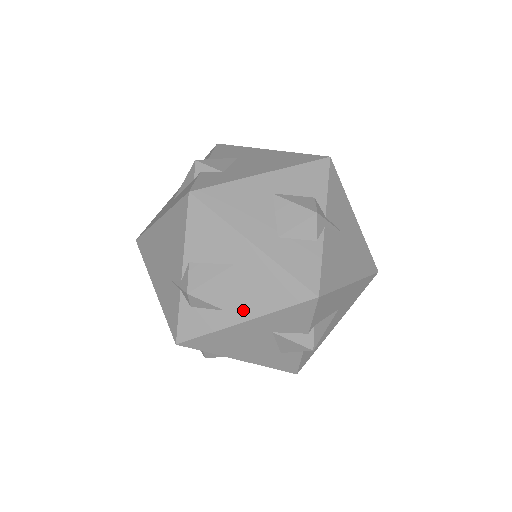
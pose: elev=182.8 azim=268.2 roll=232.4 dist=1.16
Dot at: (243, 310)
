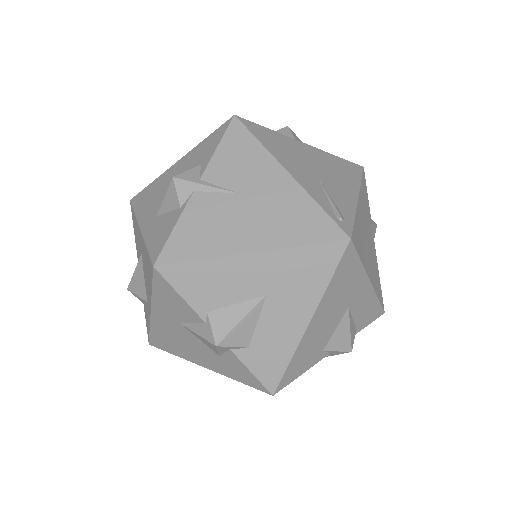
Dot at: (149, 298)
